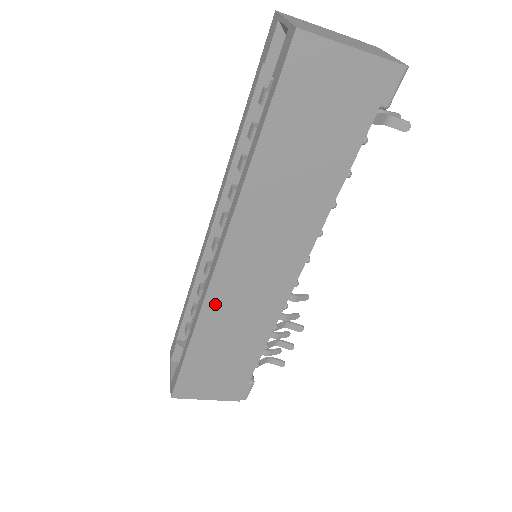
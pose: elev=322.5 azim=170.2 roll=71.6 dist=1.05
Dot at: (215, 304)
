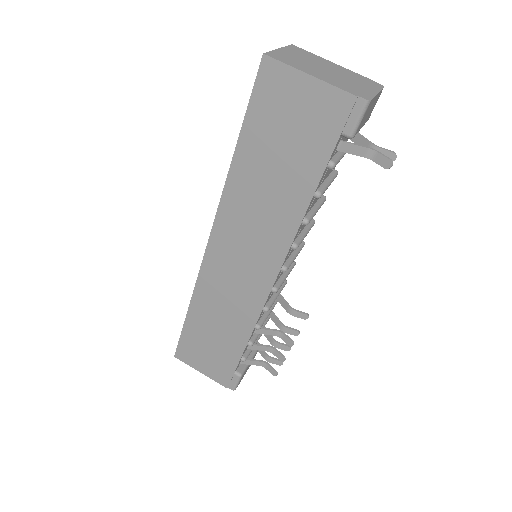
Dot at: (207, 282)
